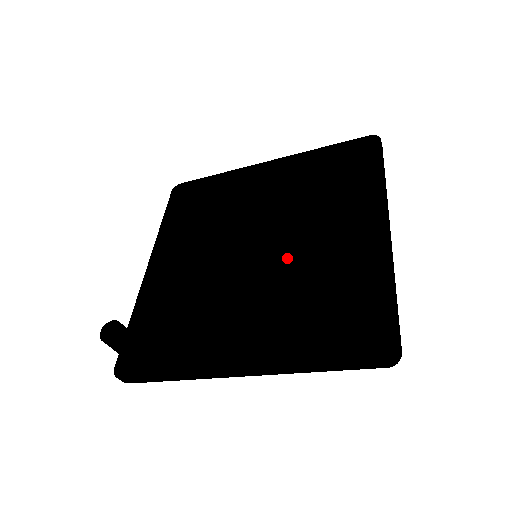
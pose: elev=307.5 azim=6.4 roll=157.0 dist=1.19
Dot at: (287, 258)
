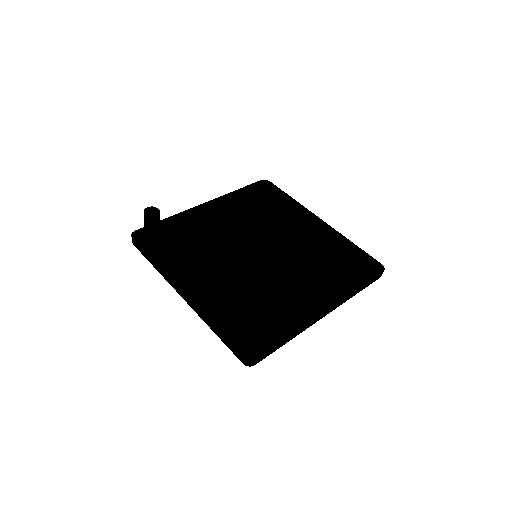
Dot at: (267, 273)
